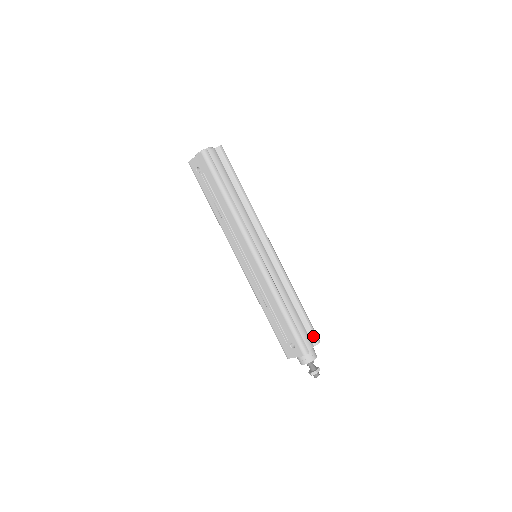
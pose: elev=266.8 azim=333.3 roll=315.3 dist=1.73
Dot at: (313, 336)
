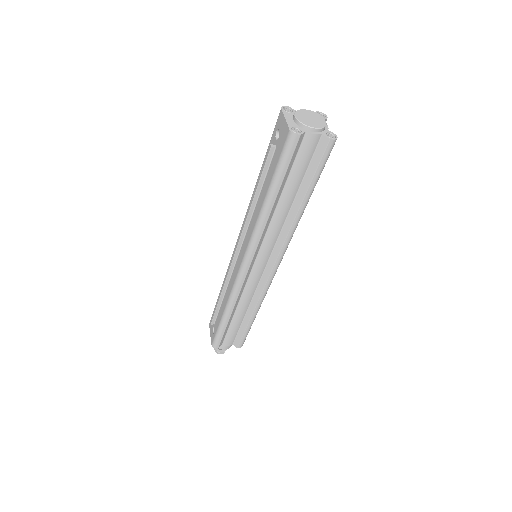
Dot at: (238, 341)
